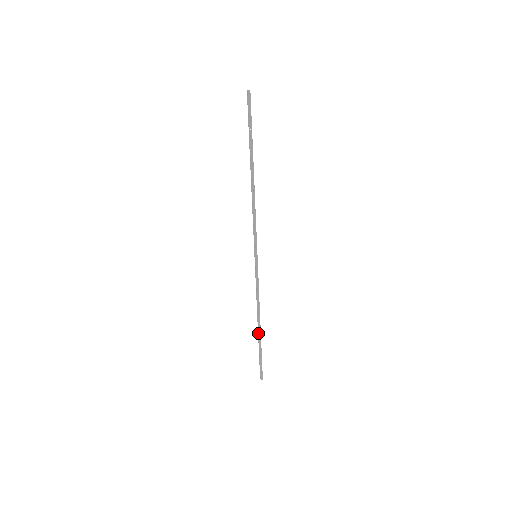
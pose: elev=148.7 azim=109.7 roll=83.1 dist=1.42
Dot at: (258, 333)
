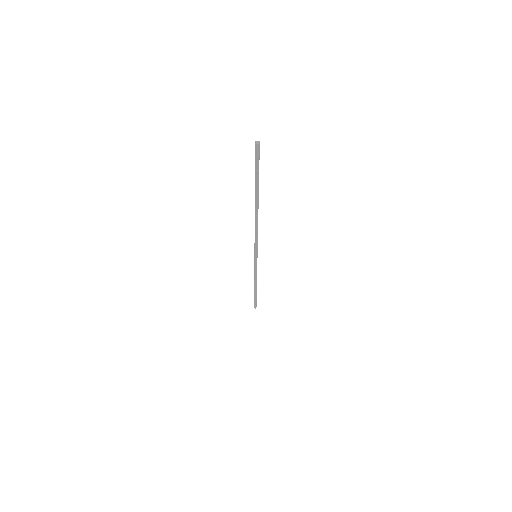
Dot at: (254, 290)
